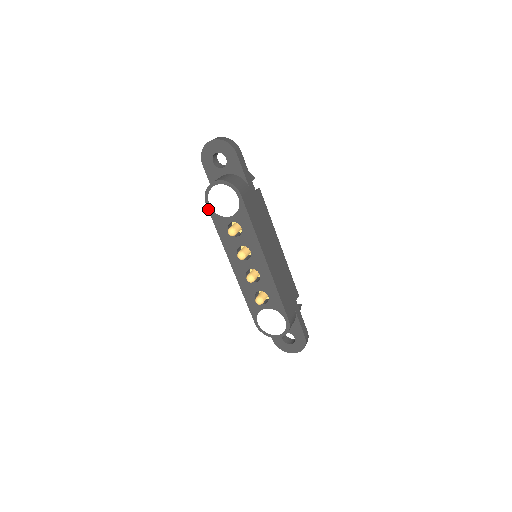
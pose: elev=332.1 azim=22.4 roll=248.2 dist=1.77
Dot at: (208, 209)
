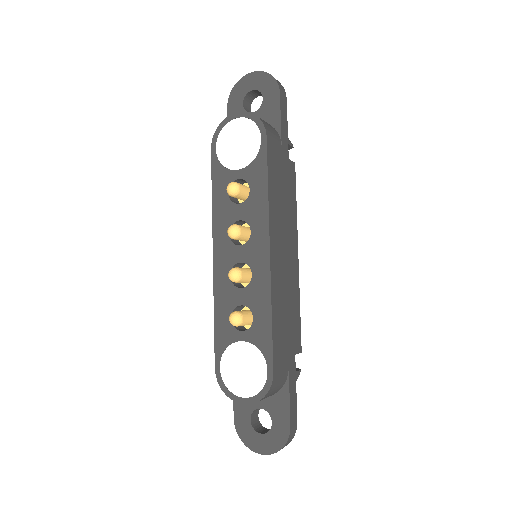
Dot at: (211, 155)
